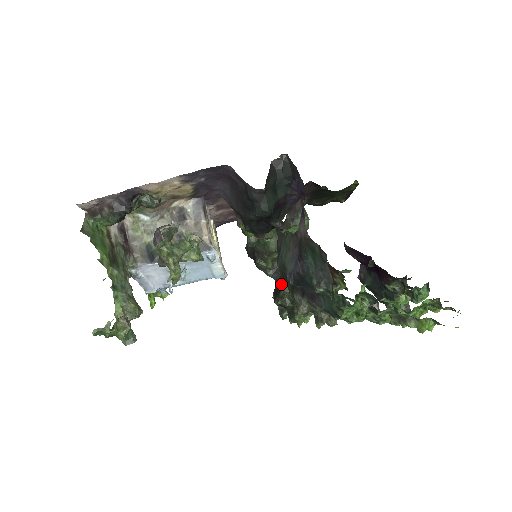
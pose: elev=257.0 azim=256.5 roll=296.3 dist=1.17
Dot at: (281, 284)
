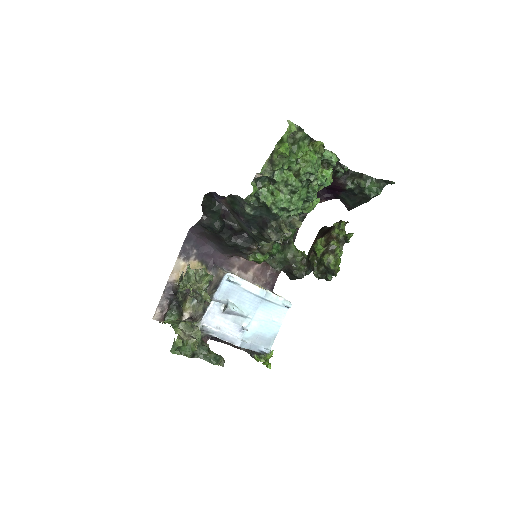
Dot at: occluded
